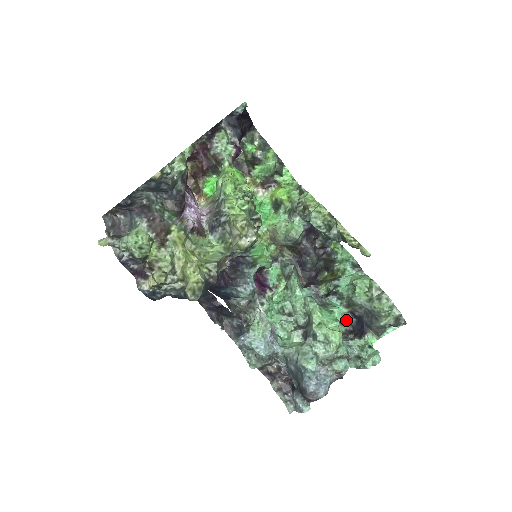
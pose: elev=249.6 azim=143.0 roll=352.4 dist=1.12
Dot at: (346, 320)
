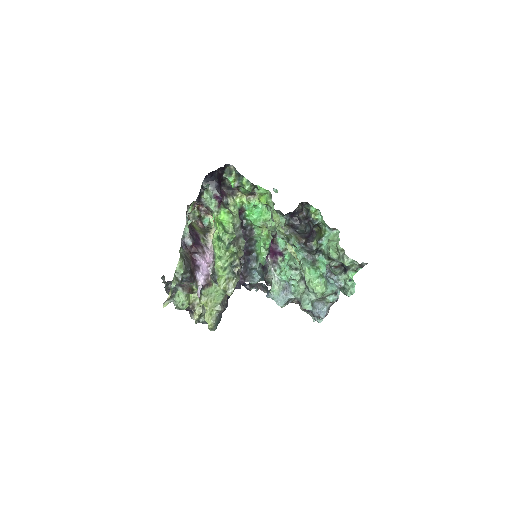
Dot at: (335, 261)
